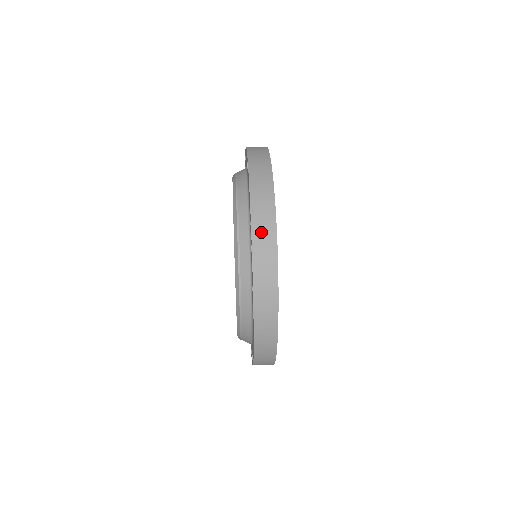
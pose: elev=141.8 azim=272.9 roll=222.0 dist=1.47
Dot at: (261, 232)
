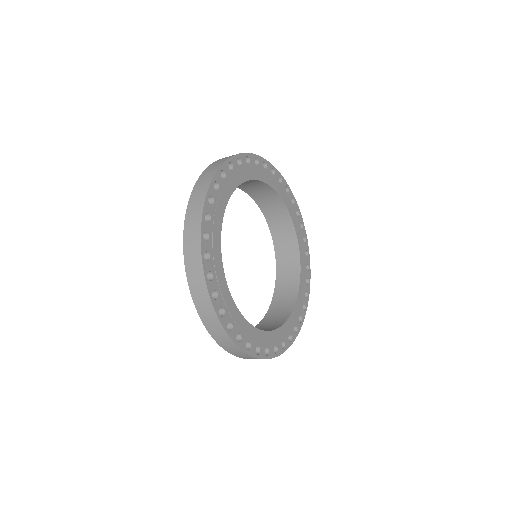
Dot at: occluded
